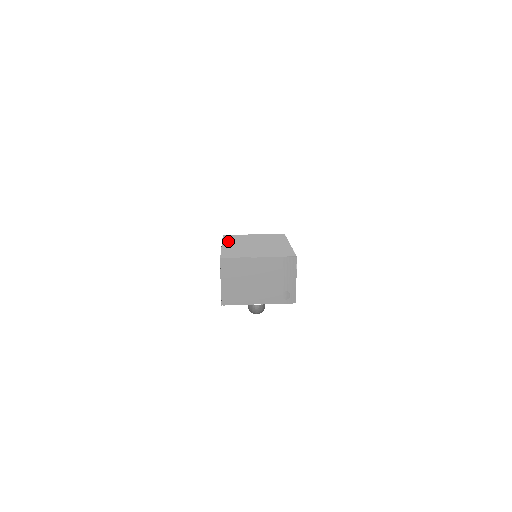
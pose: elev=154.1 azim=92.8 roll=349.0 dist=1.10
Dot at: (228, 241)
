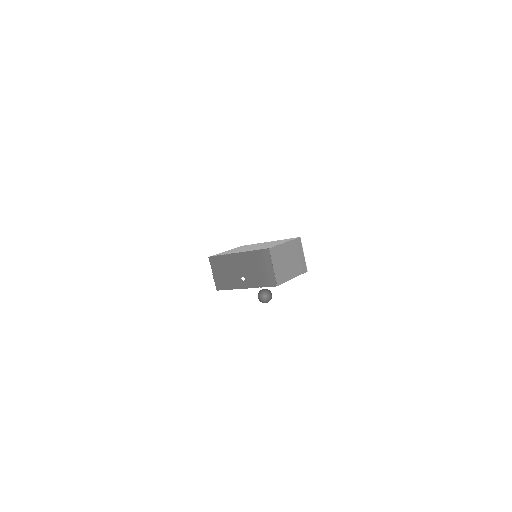
Dot at: (230, 253)
